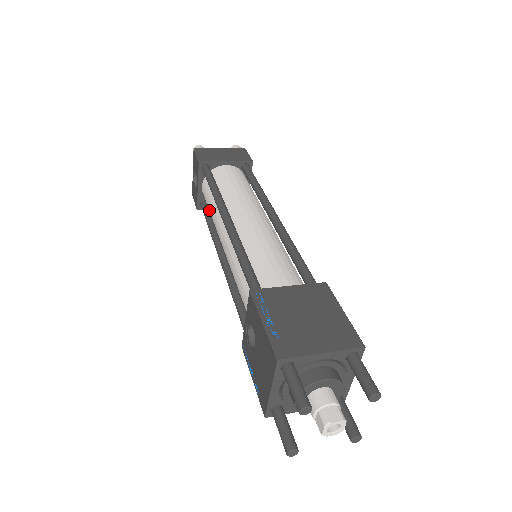
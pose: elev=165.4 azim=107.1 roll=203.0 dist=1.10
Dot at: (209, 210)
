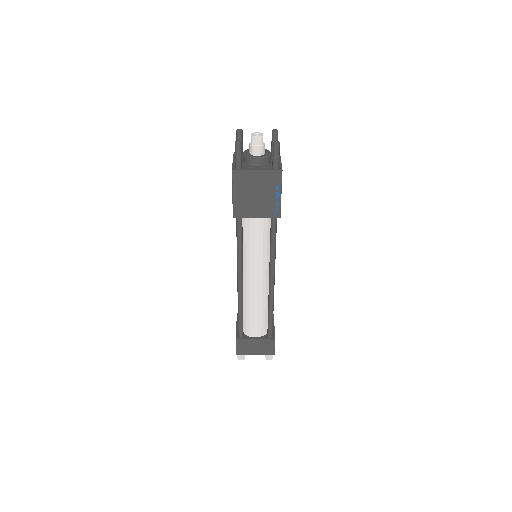
Dot at: occluded
